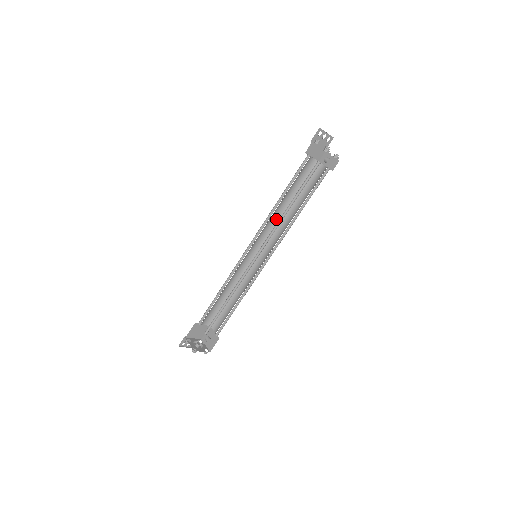
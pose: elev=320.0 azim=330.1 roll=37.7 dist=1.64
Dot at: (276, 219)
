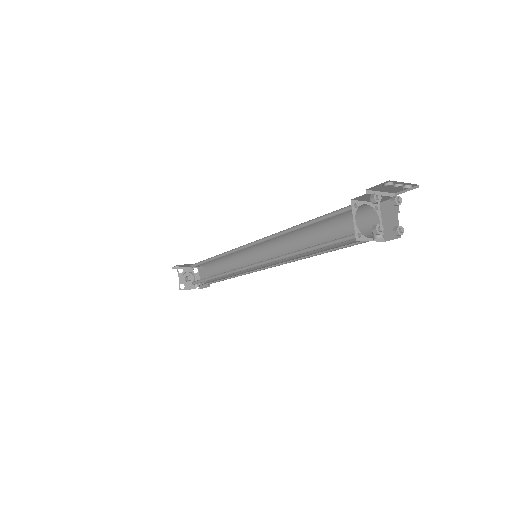
Dot at: (292, 233)
